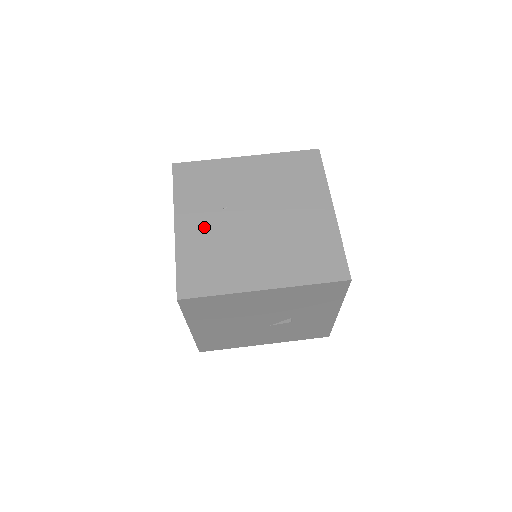
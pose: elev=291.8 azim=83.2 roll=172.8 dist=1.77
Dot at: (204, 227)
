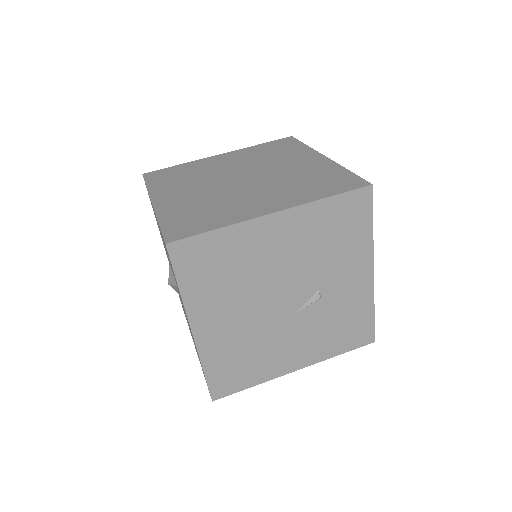
Dot at: (187, 195)
